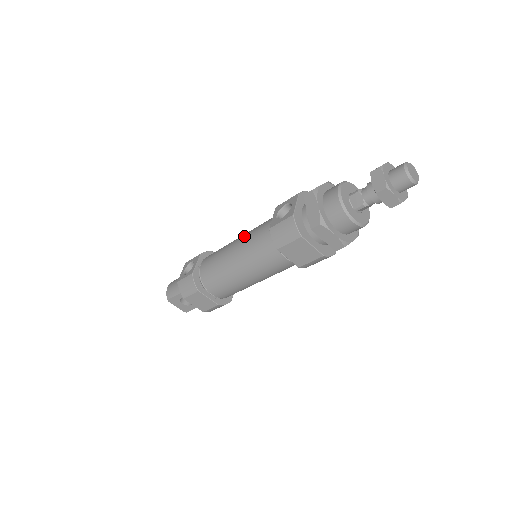
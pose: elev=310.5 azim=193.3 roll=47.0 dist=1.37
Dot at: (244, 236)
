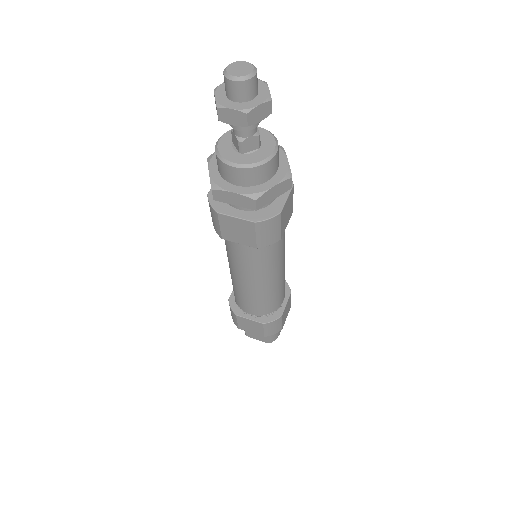
Dot at: occluded
